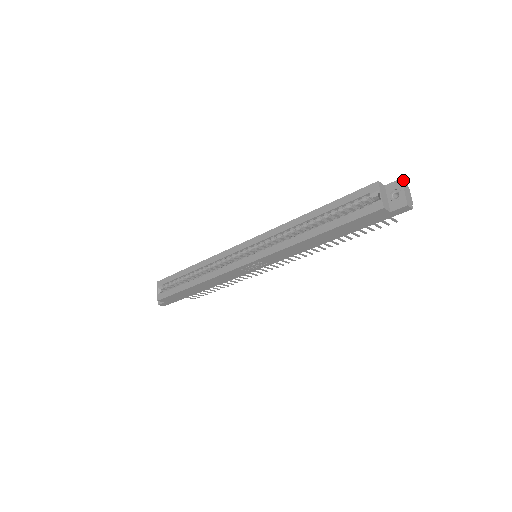
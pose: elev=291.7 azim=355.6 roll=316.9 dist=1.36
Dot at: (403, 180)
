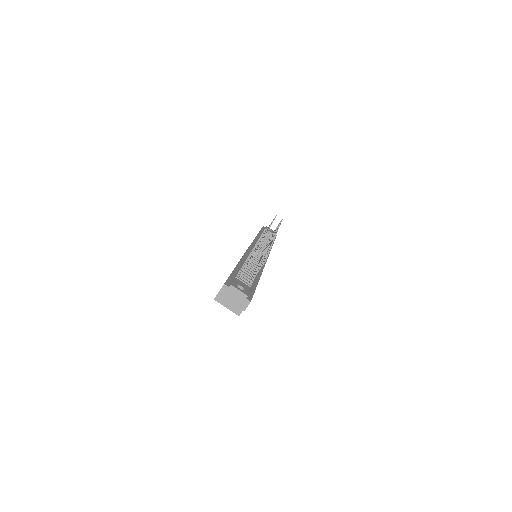
Dot at: (220, 291)
